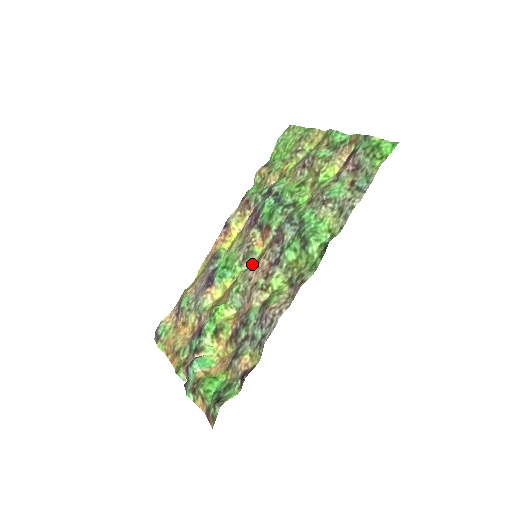
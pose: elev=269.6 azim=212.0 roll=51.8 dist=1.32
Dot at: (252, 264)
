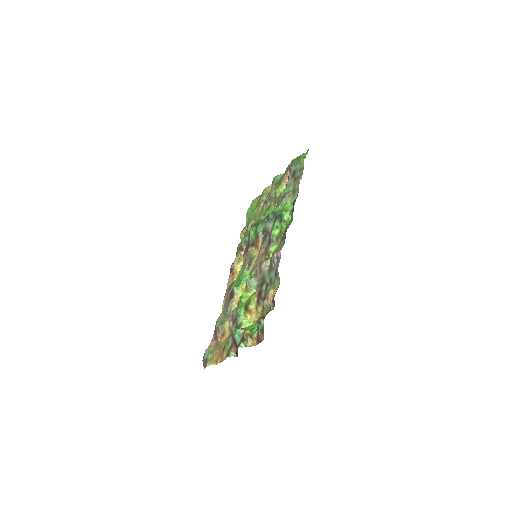
Dot at: occluded
